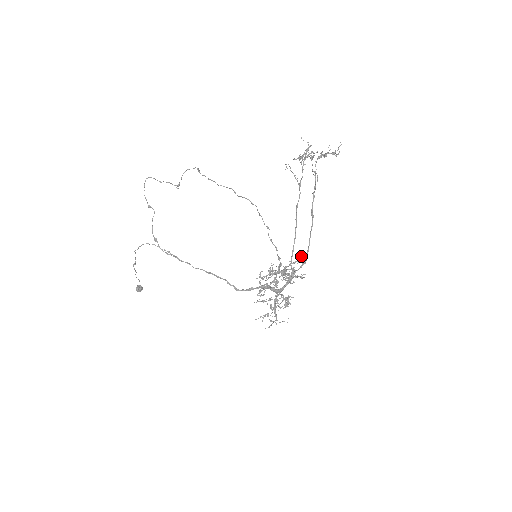
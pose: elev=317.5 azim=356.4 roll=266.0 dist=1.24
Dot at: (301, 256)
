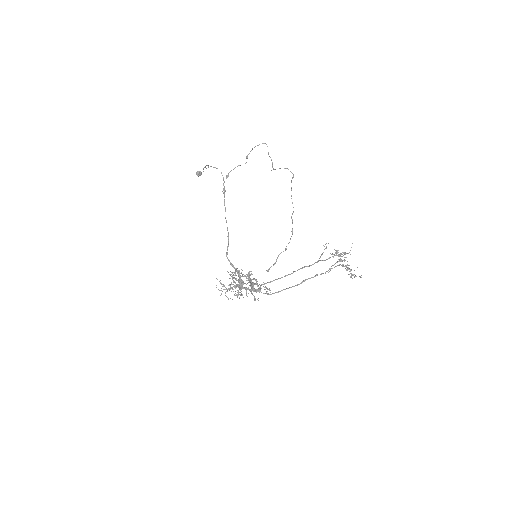
Dot at: occluded
